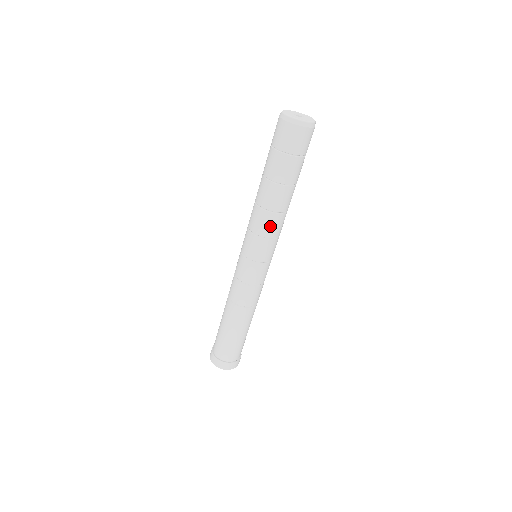
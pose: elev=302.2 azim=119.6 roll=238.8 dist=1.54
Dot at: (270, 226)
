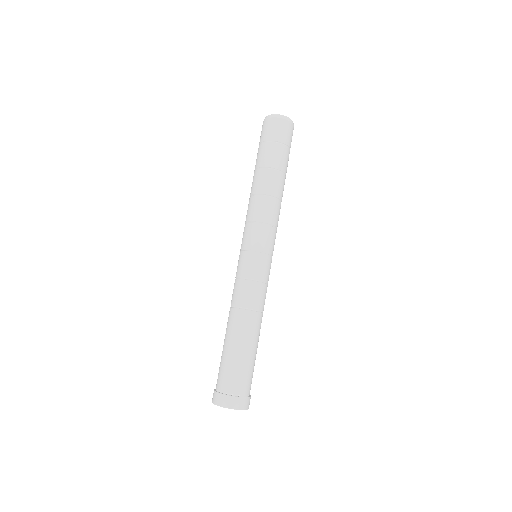
Dot at: (267, 210)
